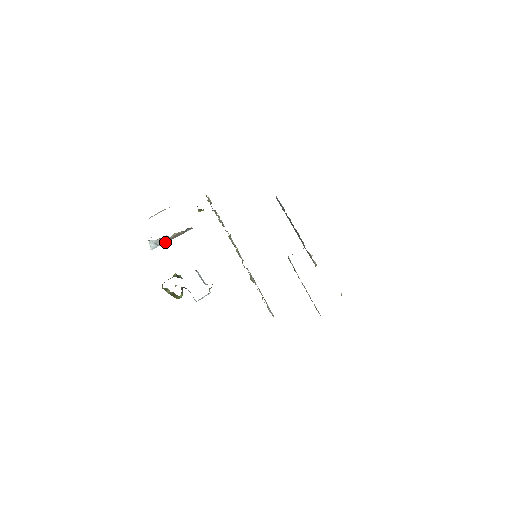
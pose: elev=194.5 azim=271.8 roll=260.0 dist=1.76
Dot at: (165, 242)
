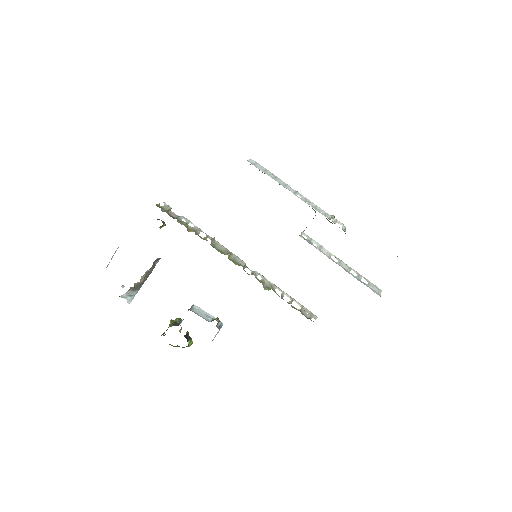
Dot at: (139, 288)
